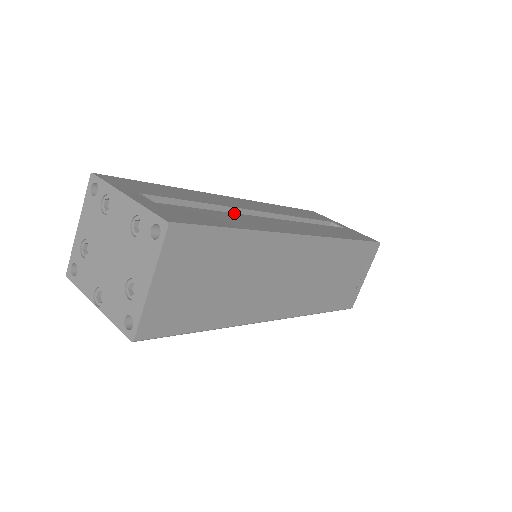
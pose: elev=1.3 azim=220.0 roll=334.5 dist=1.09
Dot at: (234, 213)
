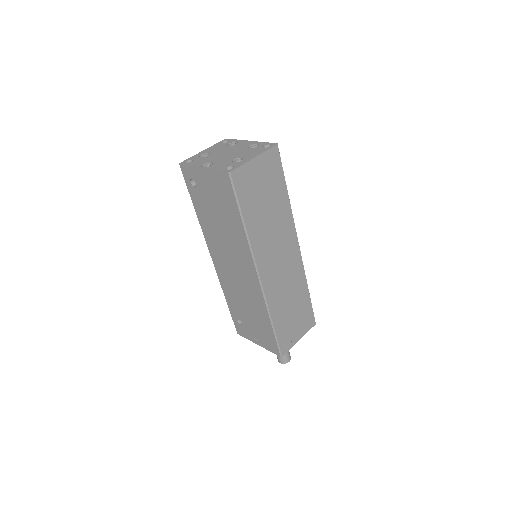
Dot at: occluded
